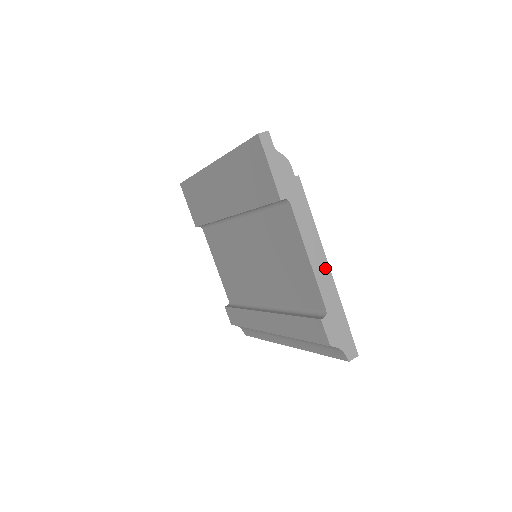
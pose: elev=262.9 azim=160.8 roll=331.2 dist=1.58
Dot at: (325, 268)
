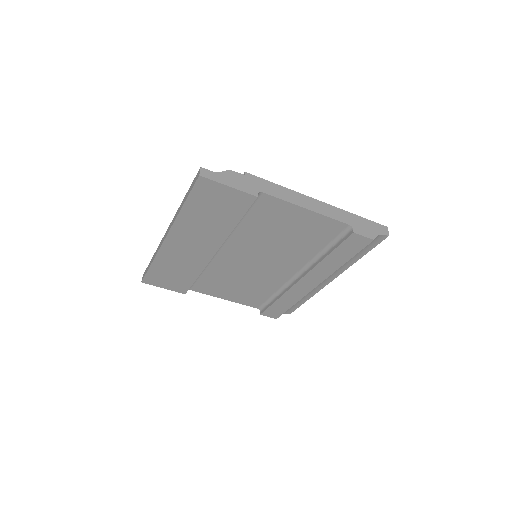
Dot at: (320, 204)
